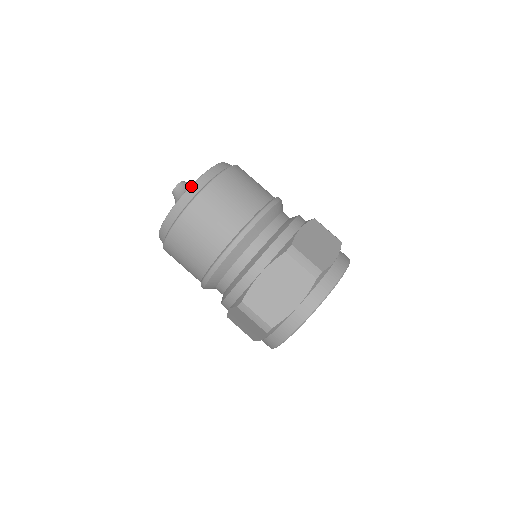
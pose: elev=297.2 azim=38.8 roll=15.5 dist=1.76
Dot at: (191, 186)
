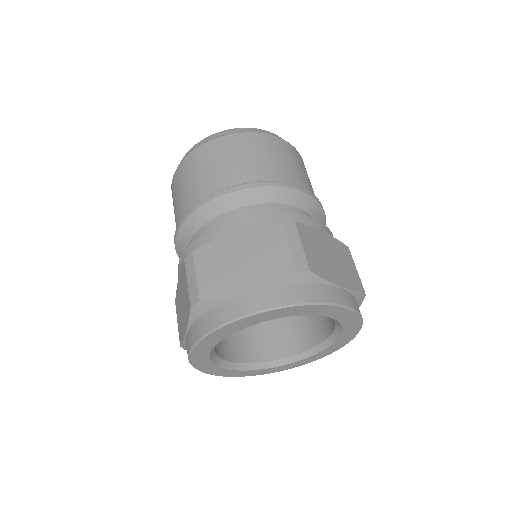
Dot at: (238, 128)
